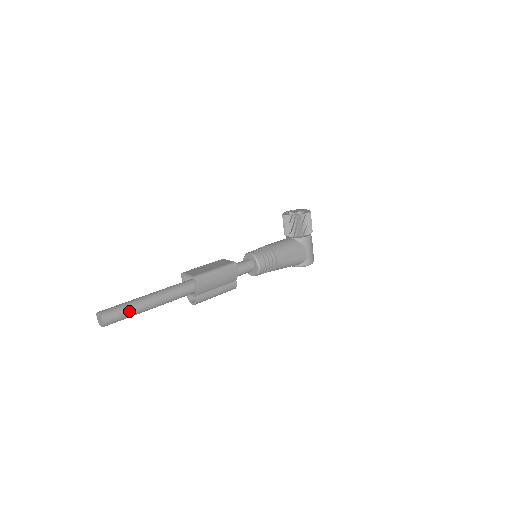
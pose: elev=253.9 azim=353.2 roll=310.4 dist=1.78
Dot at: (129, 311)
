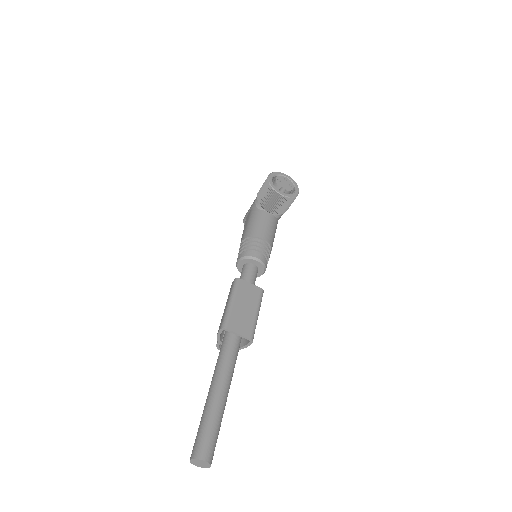
Dot at: (219, 429)
